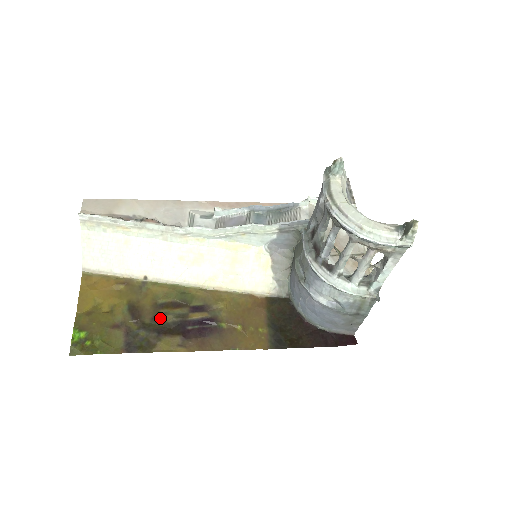
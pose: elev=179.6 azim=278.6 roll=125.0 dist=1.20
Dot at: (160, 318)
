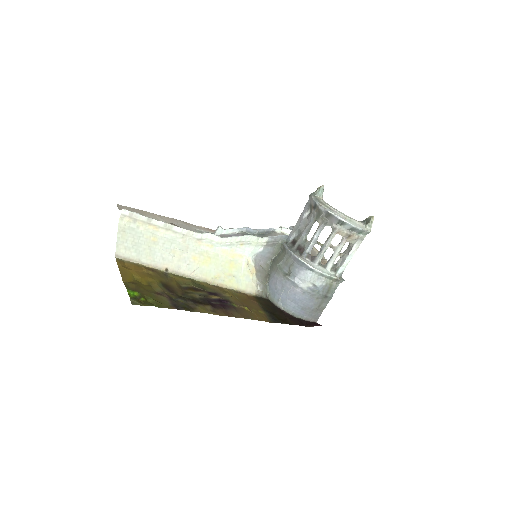
Dot at: (189, 294)
